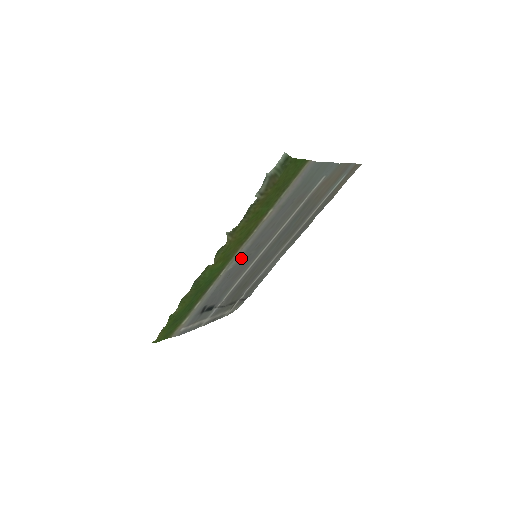
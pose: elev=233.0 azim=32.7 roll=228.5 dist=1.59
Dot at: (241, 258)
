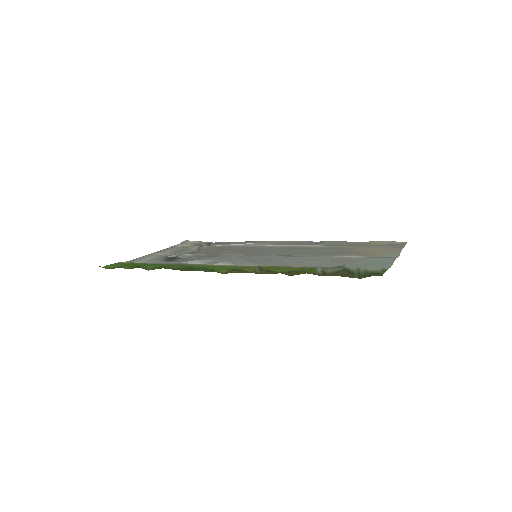
Dot at: (246, 264)
